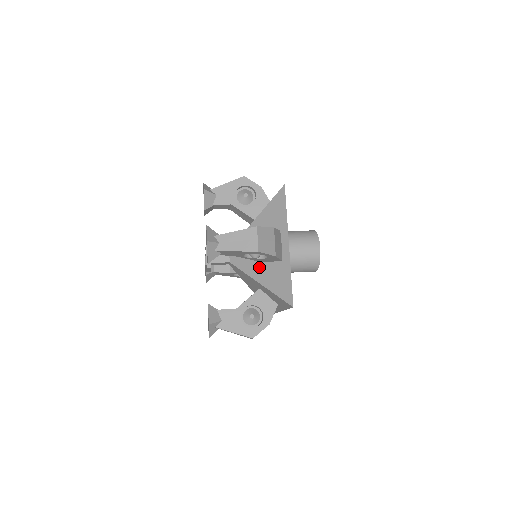
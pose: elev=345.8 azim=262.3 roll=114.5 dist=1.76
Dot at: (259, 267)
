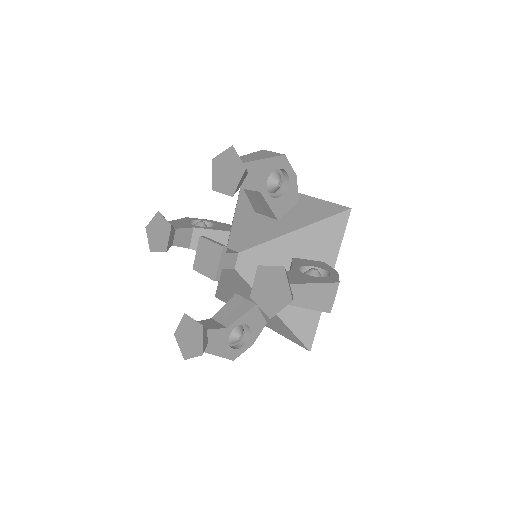
Dot at: (279, 224)
